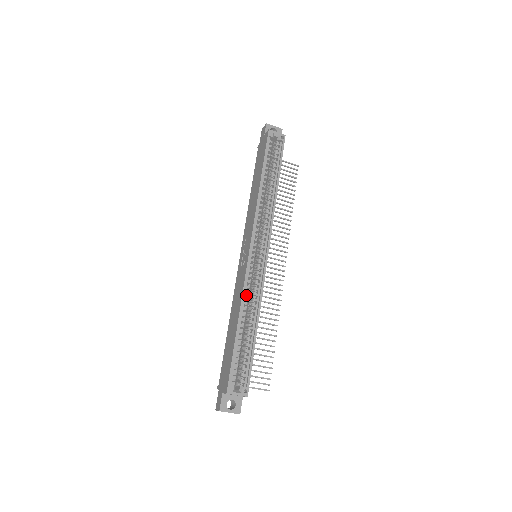
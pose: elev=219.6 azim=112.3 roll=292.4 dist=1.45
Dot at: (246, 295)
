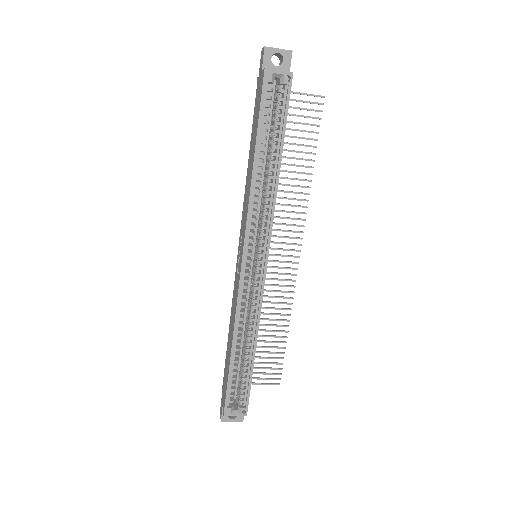
Dot at: (243, 310)
